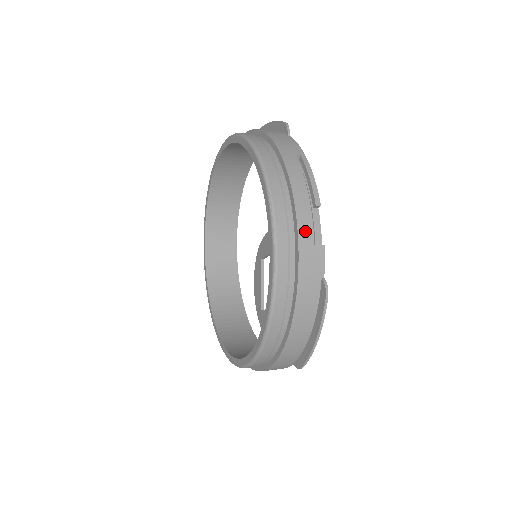
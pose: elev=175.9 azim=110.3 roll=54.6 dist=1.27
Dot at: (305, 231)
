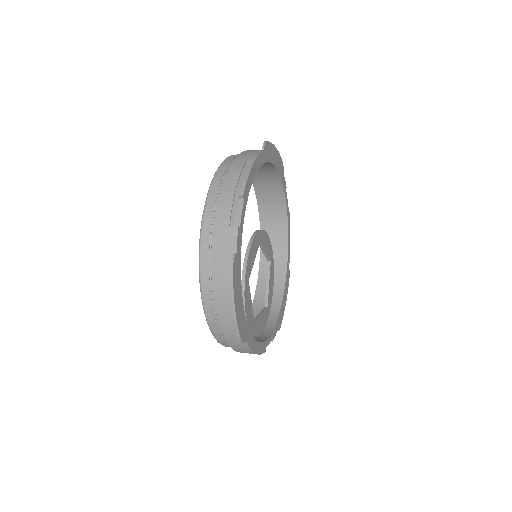
Dot at: (223, 215)
